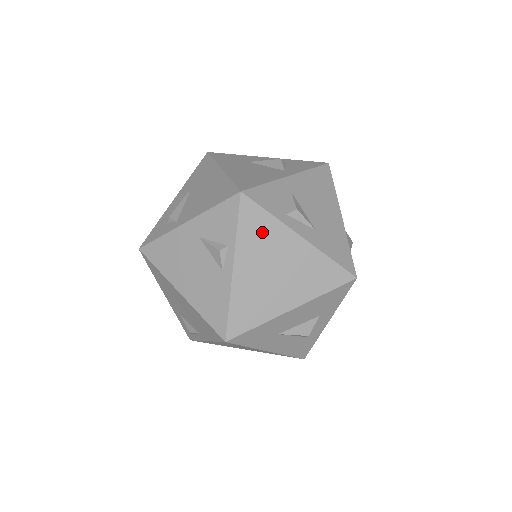
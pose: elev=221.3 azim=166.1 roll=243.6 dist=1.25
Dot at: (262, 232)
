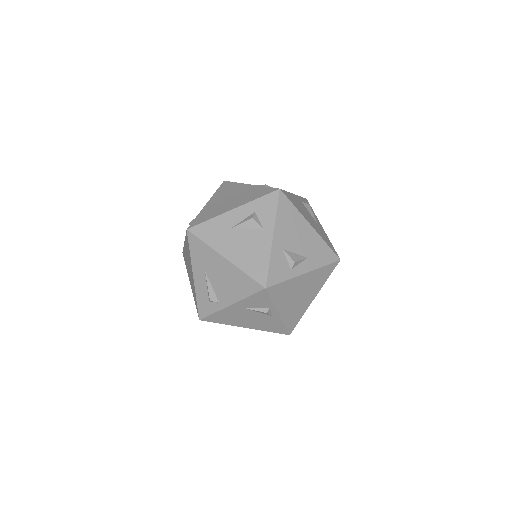
Dot at: (285, 290)
